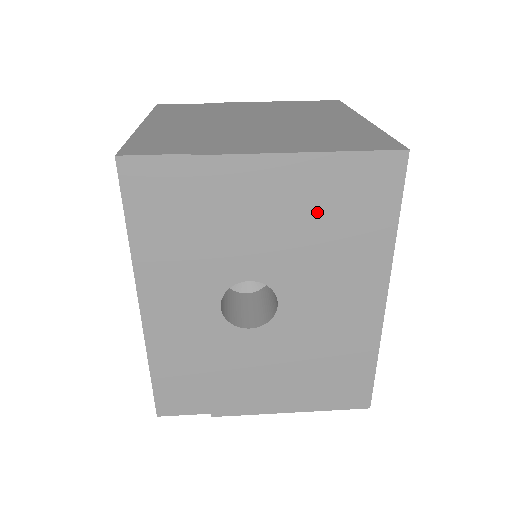
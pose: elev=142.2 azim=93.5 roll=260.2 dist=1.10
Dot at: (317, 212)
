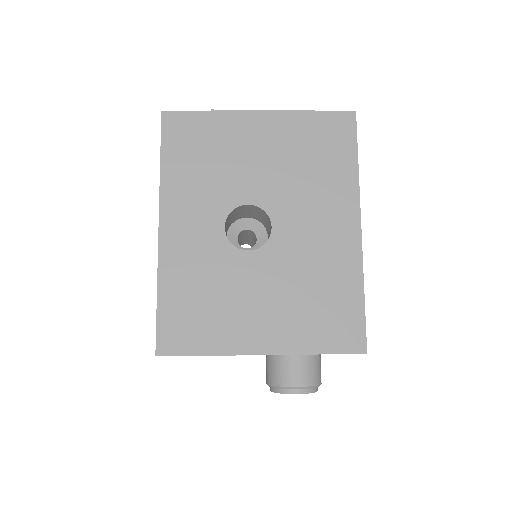
Dot at: (298, 151)
